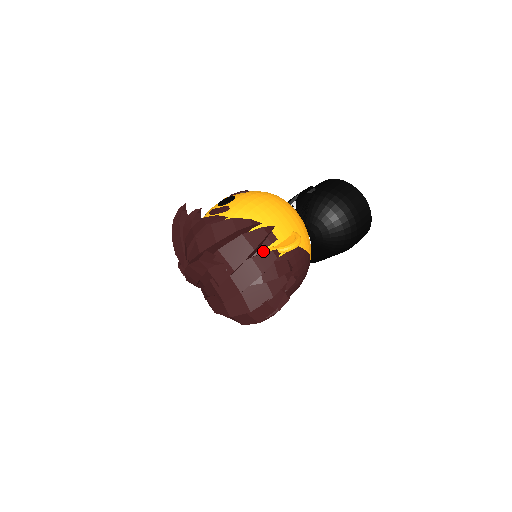
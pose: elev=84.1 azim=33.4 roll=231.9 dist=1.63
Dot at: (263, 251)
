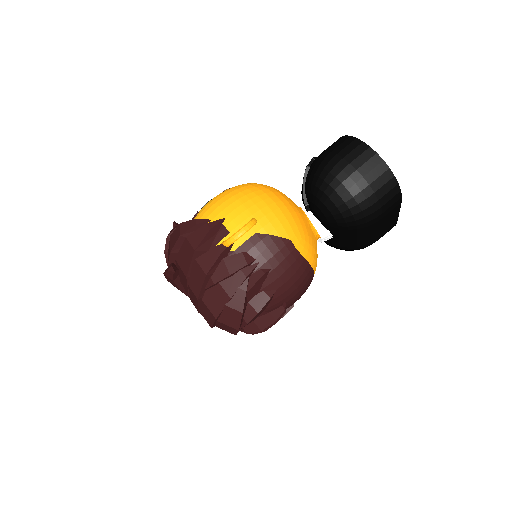
Dot at: occluded
